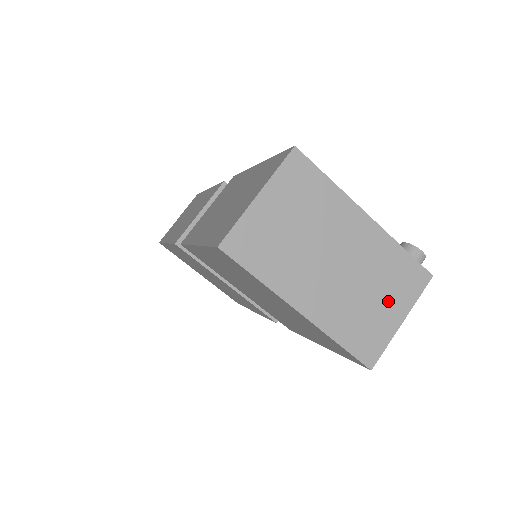
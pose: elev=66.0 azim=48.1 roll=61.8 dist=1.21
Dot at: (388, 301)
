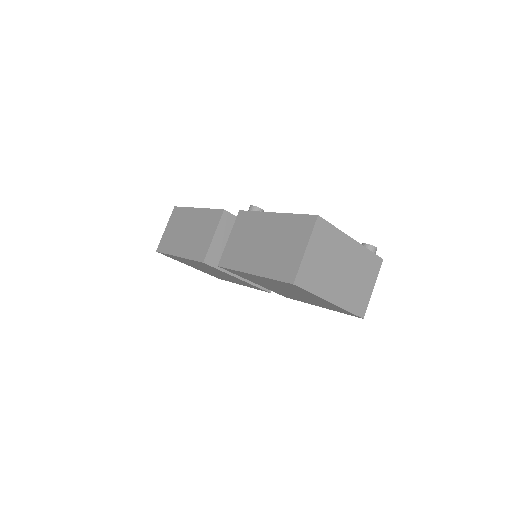
Dot at: (366, 281)
